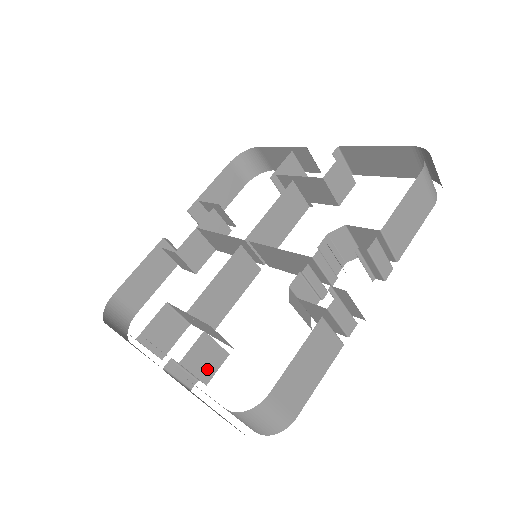
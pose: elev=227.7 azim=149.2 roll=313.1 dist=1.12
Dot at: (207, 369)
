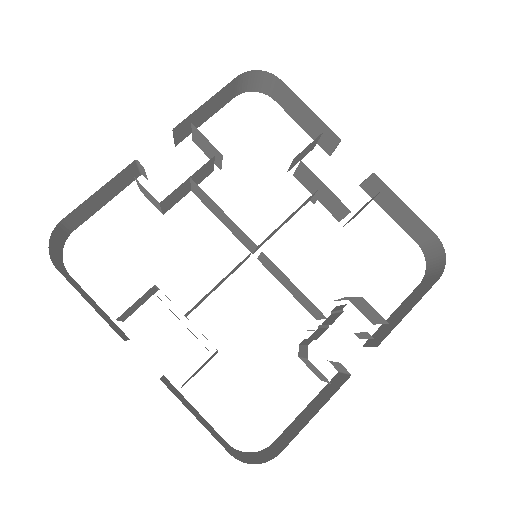
Dot at: occluded
